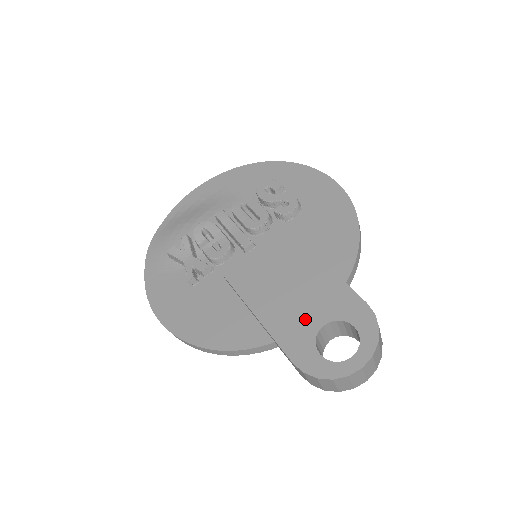
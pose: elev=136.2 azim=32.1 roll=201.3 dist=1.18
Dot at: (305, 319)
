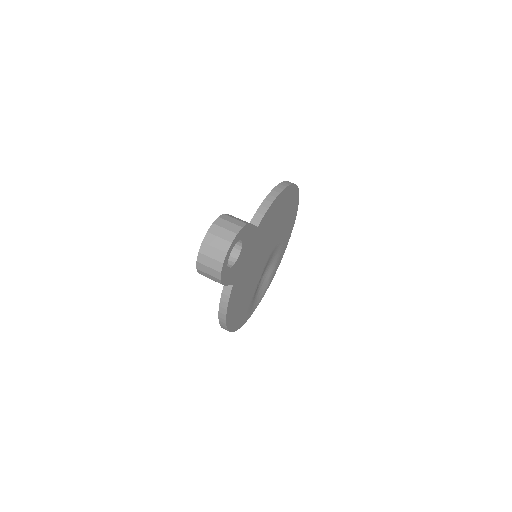
Dot at: occluded
